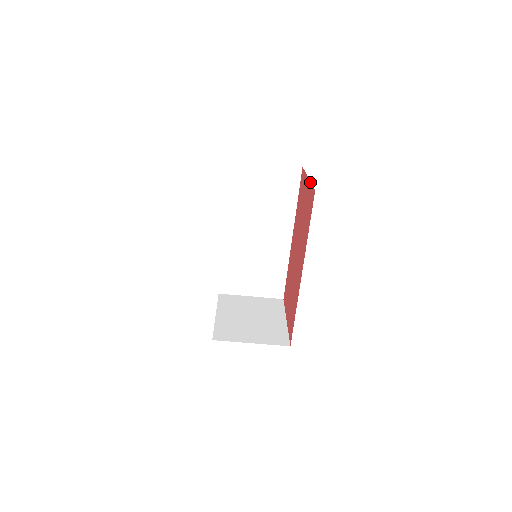
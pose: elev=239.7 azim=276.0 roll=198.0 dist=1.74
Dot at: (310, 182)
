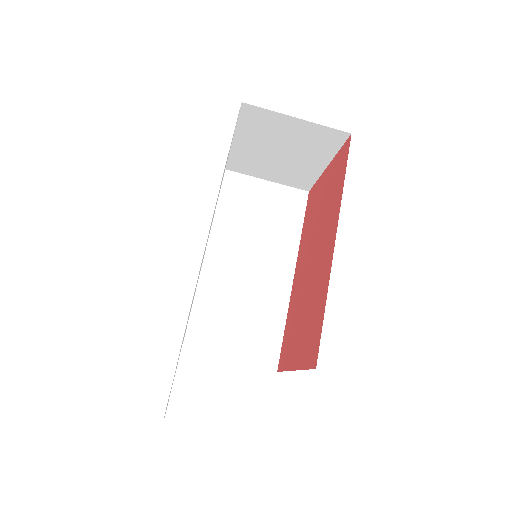
Dot at: (335, 156)
